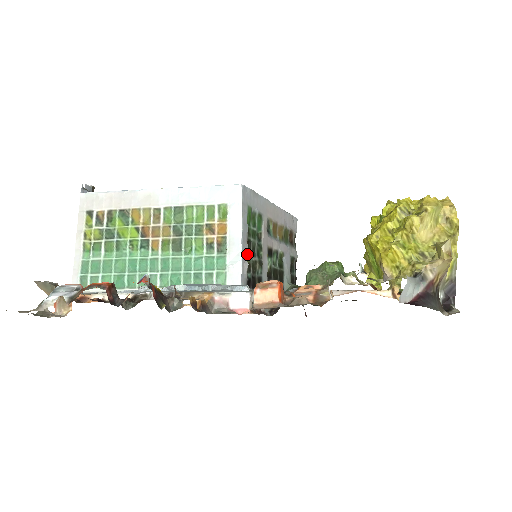
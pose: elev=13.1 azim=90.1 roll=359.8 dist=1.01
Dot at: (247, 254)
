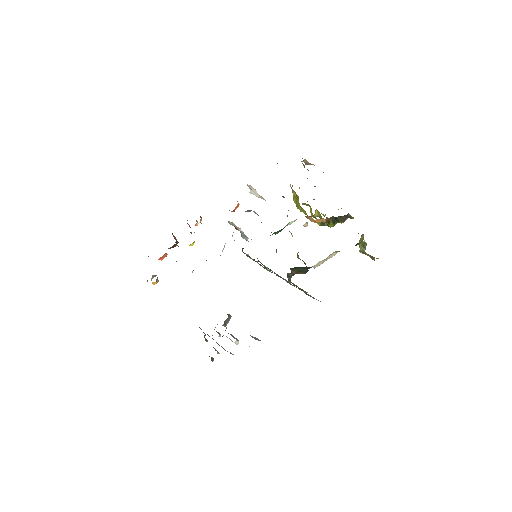
Dot at: (253, 260)
